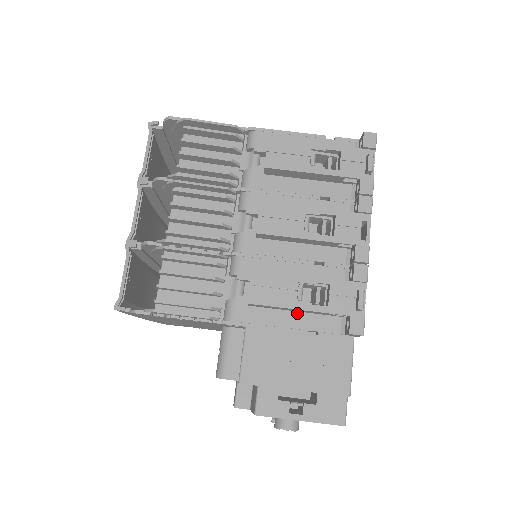
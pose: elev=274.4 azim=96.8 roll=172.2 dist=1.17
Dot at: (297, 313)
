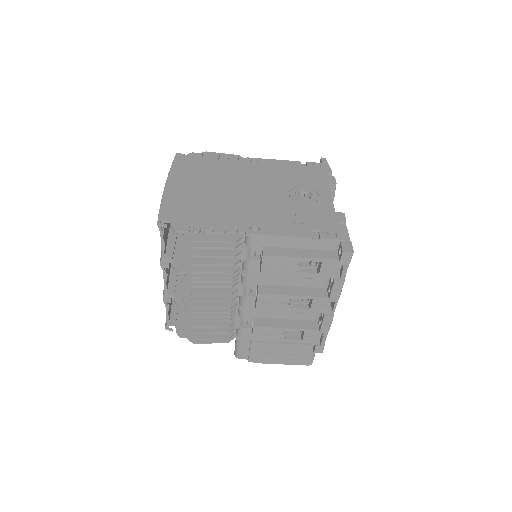
Dot at: occluded
